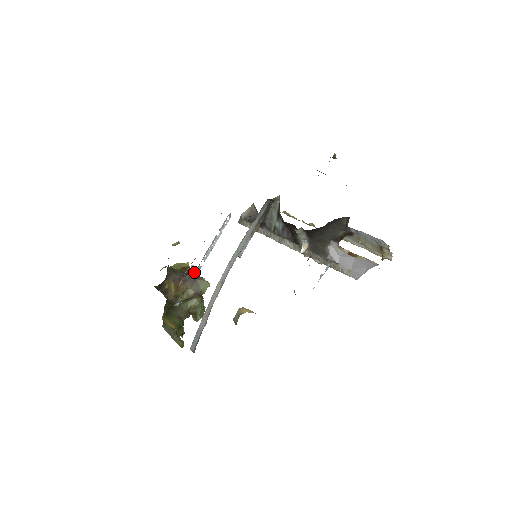
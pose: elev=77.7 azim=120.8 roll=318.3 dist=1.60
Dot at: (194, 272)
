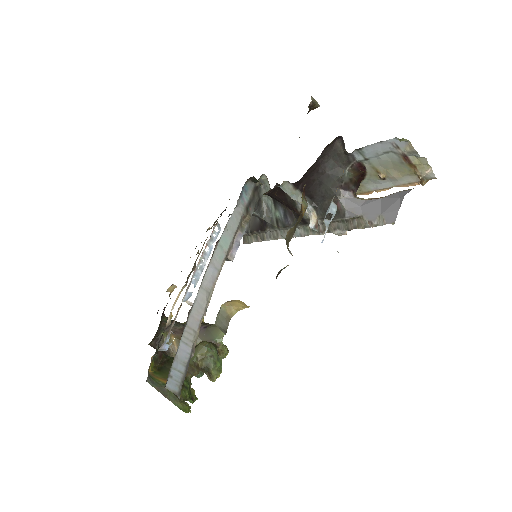
Dot at: occluded
